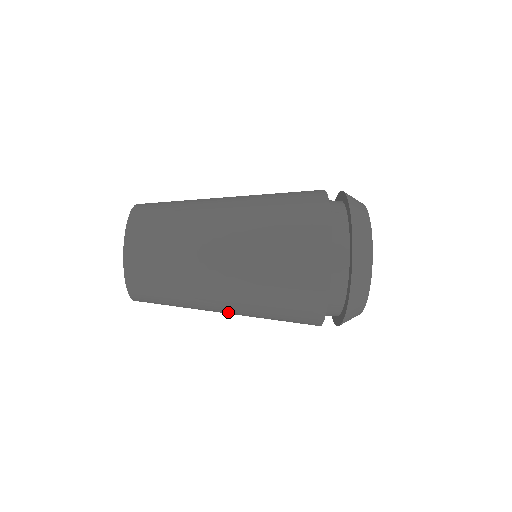
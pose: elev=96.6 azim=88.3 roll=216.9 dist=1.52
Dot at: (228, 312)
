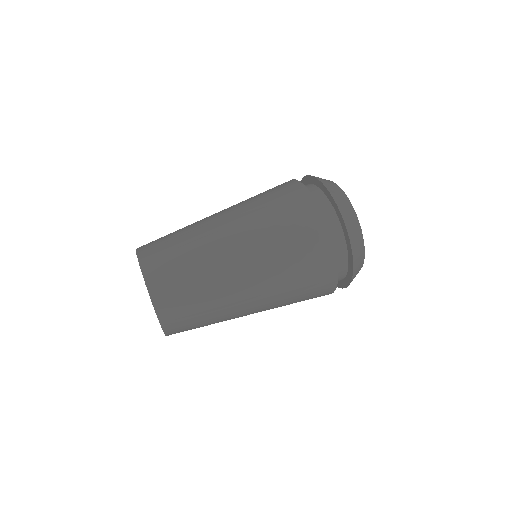
Dot at: (248, 279)
